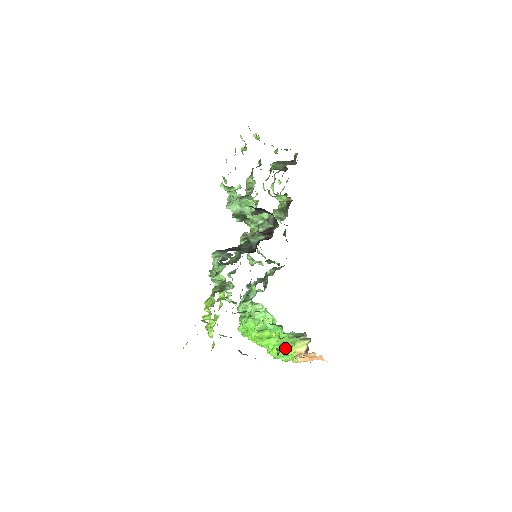
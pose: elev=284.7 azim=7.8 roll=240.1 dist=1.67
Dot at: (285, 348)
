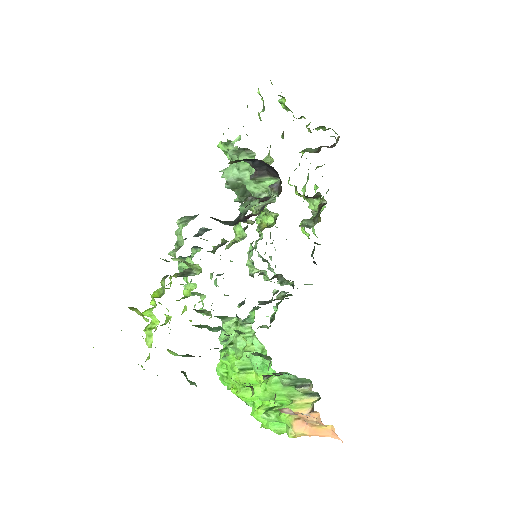
Dot at: (278, 408)
